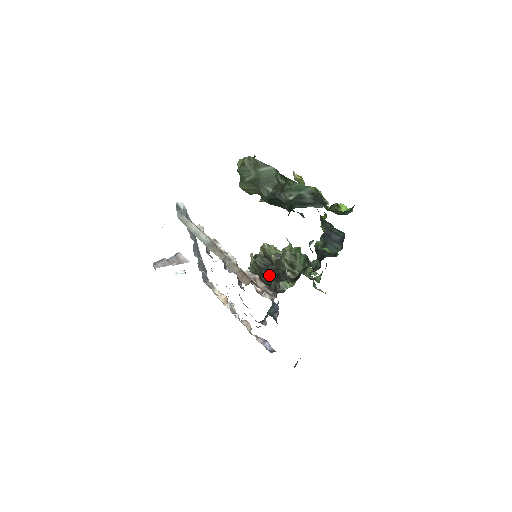
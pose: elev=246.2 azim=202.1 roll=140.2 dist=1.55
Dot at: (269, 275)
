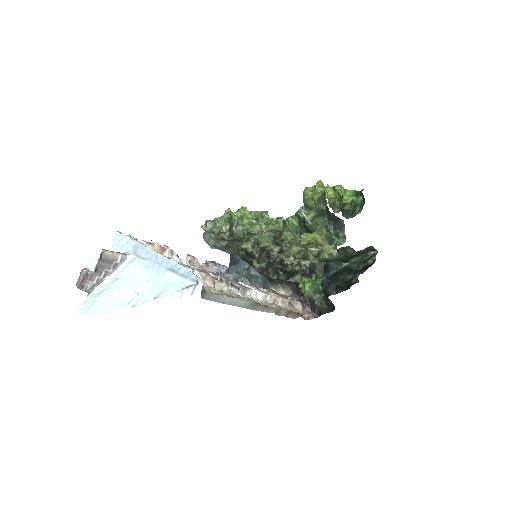
Dot at: (276, 271)
